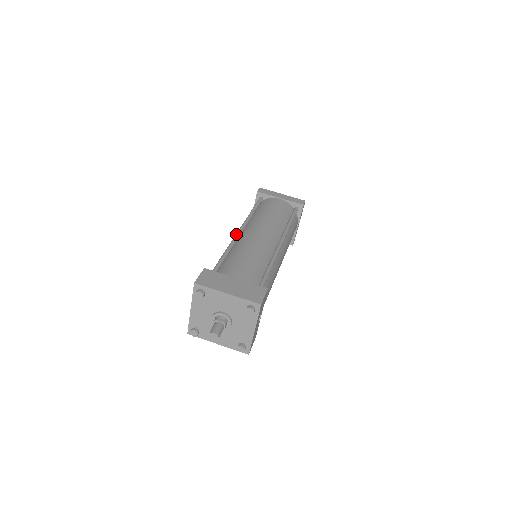
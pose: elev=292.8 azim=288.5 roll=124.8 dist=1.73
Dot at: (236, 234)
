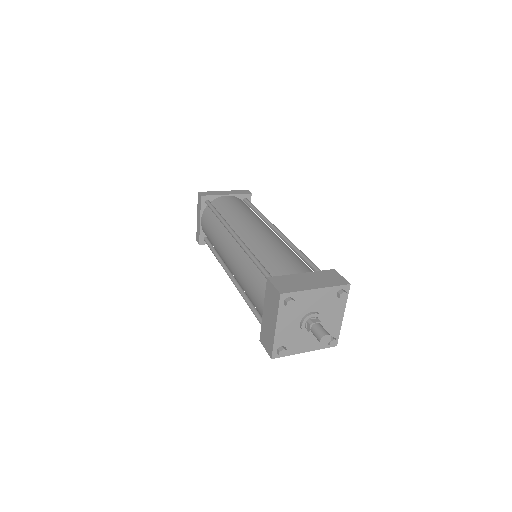
Dot at: (238, 239)
